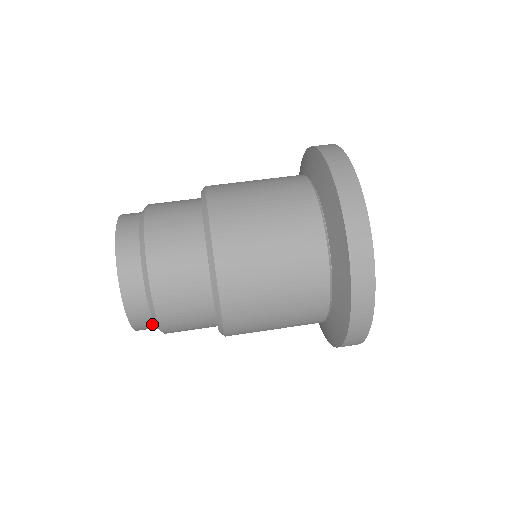
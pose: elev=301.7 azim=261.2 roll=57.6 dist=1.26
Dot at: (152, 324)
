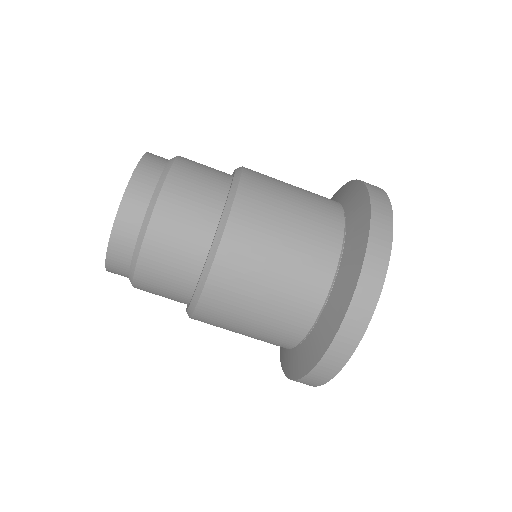
Dot at: (126, 272)
